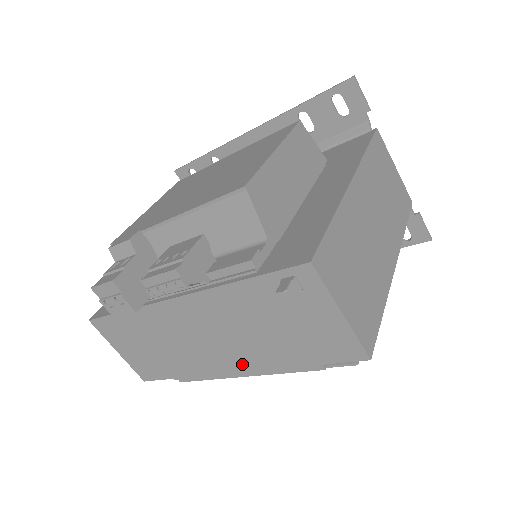
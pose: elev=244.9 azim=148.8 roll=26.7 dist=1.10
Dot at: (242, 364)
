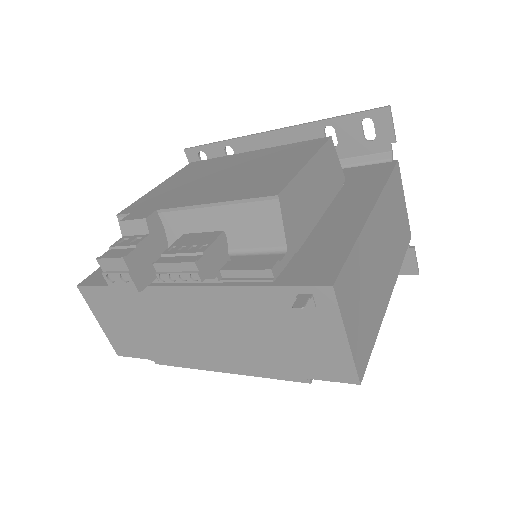
Dot at: (229, 361)
